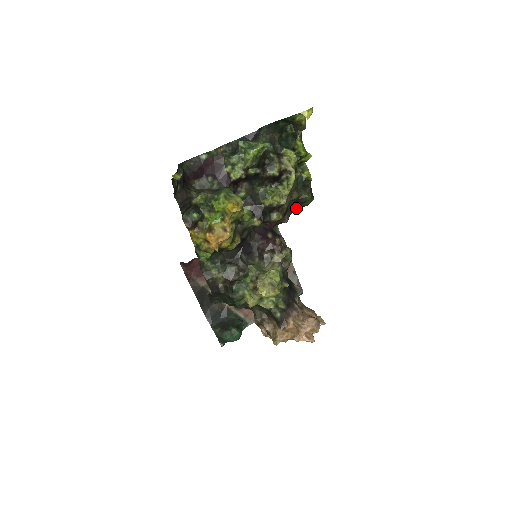
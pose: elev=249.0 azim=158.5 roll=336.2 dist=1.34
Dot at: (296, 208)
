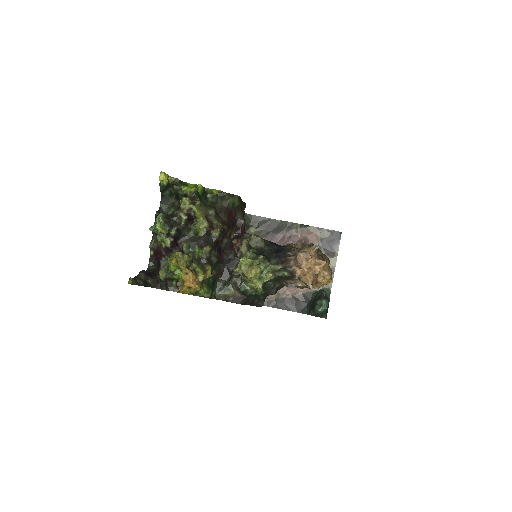
Dot at: (239, 210)
